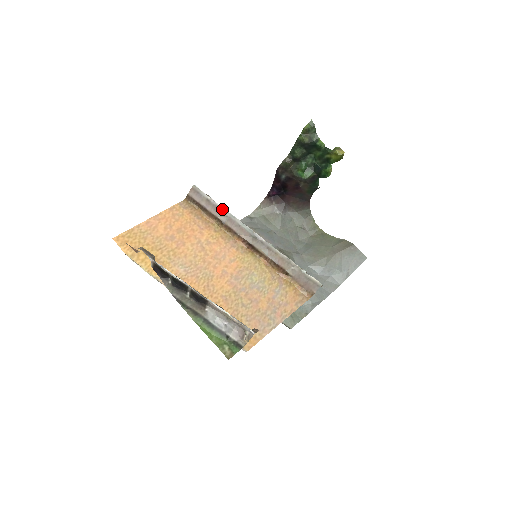
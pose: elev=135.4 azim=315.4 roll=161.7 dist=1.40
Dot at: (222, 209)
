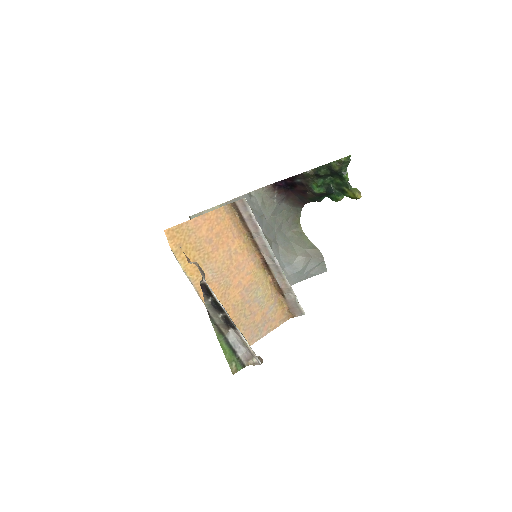
Dot at: (259, 228)
